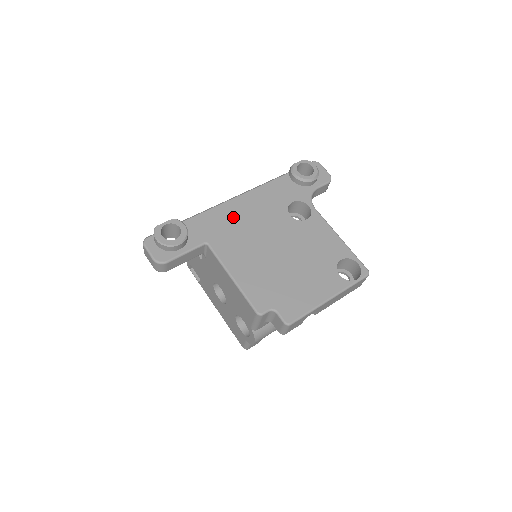
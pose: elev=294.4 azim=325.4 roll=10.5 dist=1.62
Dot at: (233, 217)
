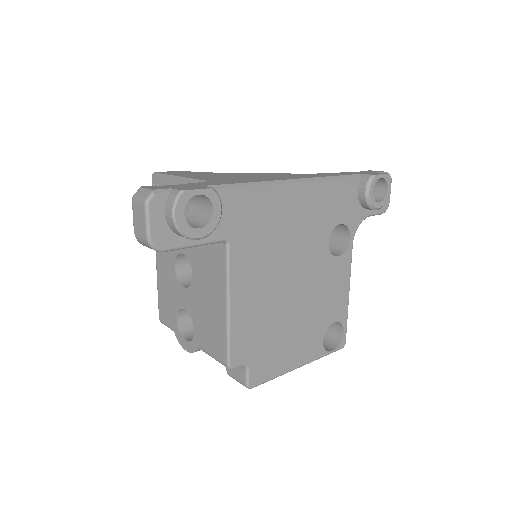
Dot at: (276, 214)
